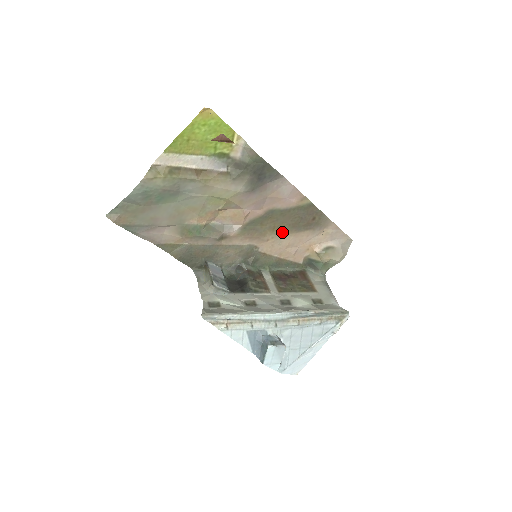
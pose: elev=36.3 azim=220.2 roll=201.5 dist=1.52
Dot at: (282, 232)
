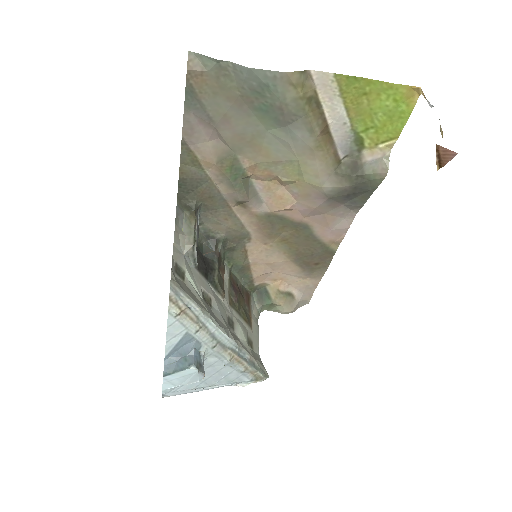
Dot at: (284, 249)
